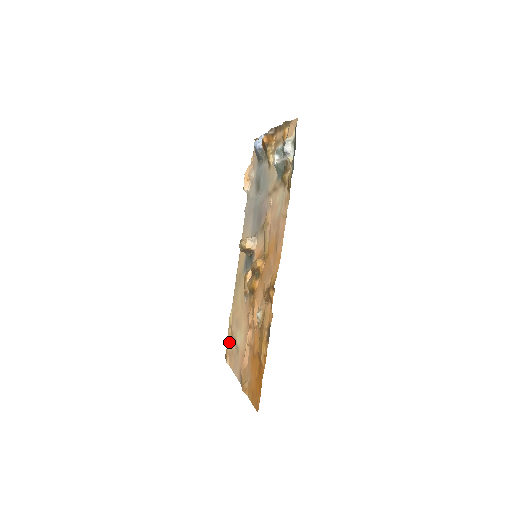
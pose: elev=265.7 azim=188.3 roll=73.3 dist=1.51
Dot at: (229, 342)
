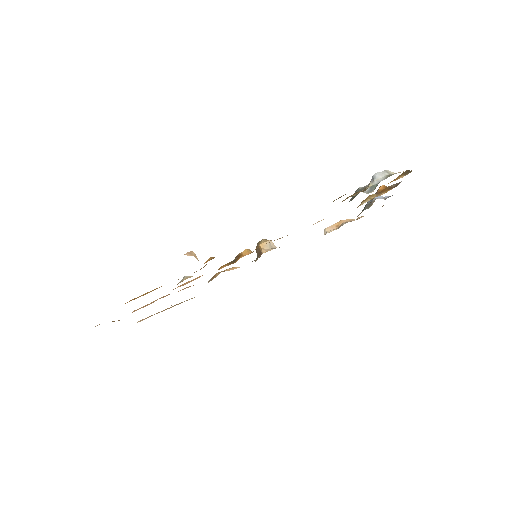
Dot at: (162, 311)
